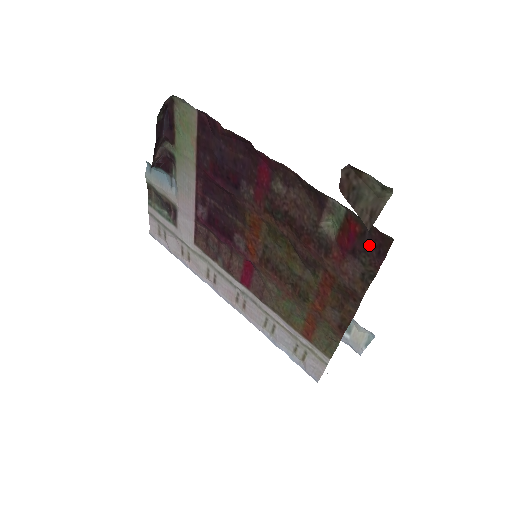
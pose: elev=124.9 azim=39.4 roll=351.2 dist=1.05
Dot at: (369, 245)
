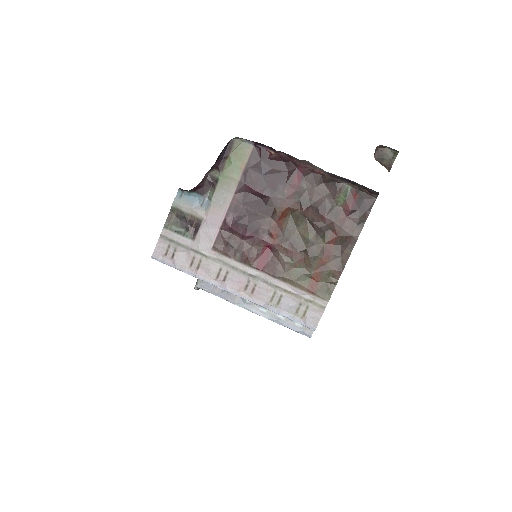
Dot at: (363, 205)
